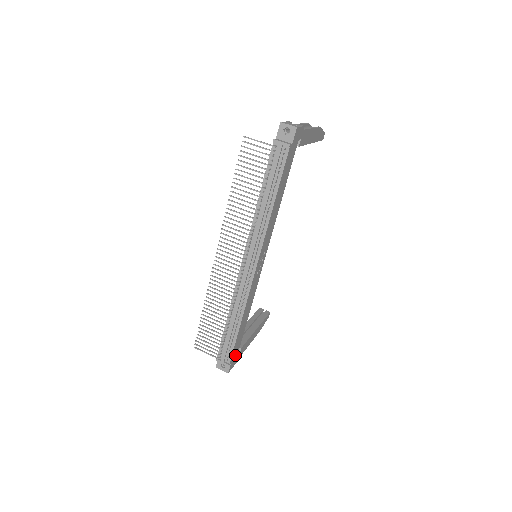
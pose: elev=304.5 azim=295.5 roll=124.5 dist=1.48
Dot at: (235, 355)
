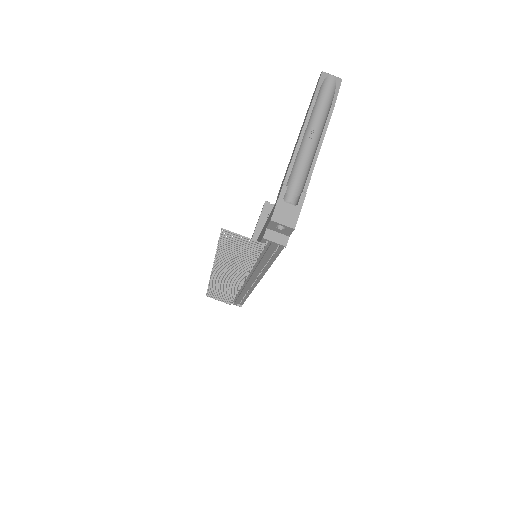
Dot at: occluded
